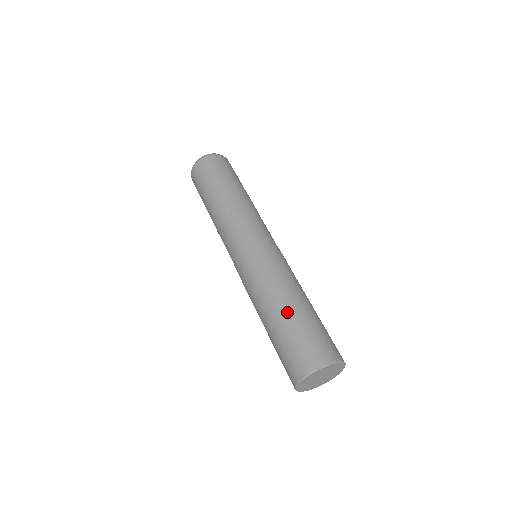
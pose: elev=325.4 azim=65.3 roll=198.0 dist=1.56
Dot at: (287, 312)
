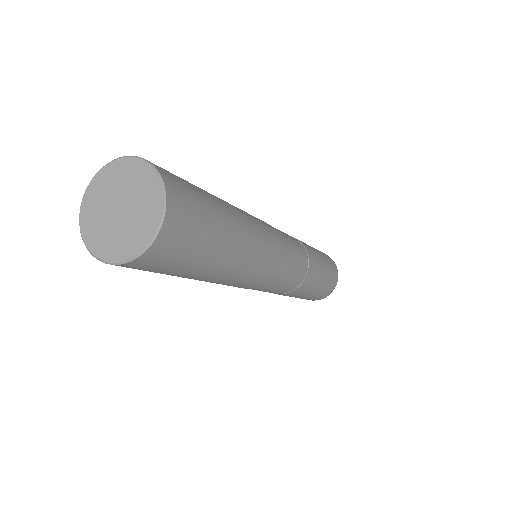
Dot at: occluded
